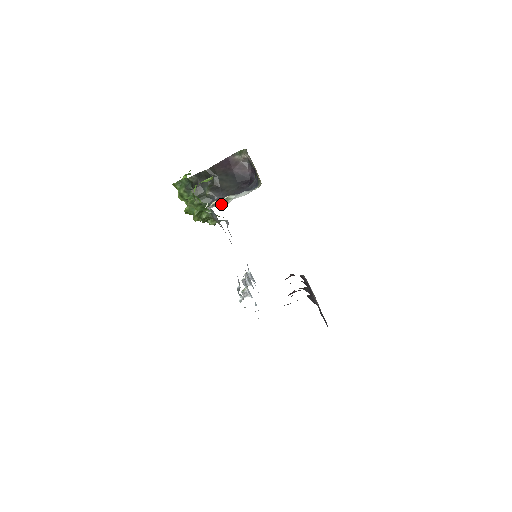
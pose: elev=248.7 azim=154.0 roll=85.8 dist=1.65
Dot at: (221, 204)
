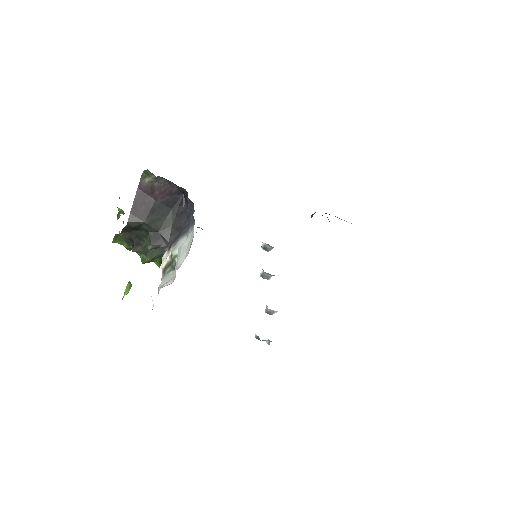
Dot at: (170, 268)
